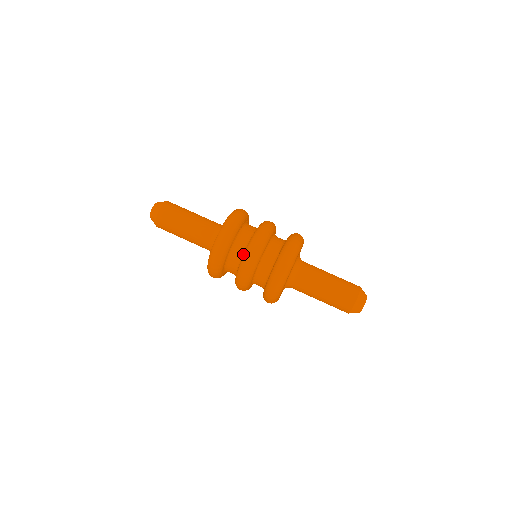
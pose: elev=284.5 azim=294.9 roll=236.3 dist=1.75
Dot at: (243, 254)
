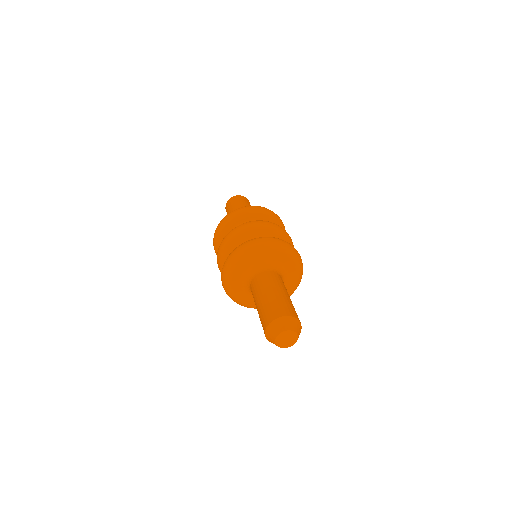
Dot at: occluded
